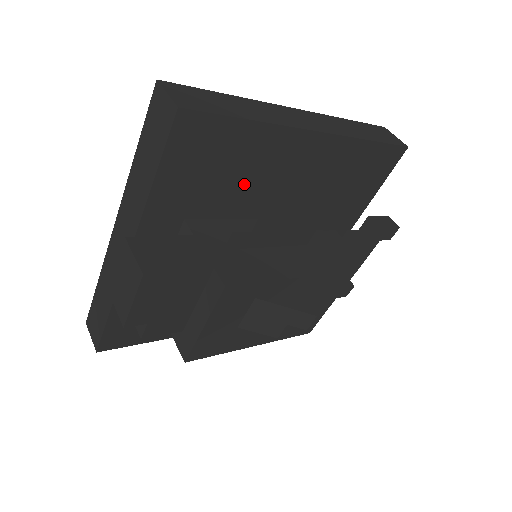
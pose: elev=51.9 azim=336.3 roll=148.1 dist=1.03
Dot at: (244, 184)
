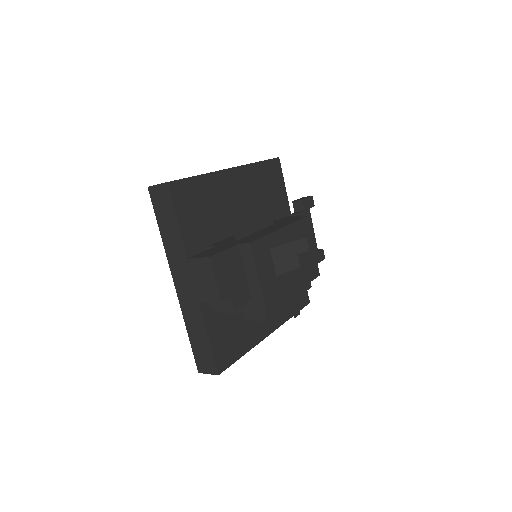
Dot at: (219, 213)
